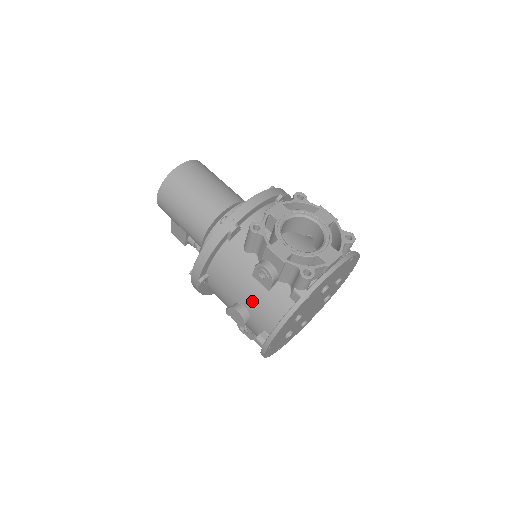
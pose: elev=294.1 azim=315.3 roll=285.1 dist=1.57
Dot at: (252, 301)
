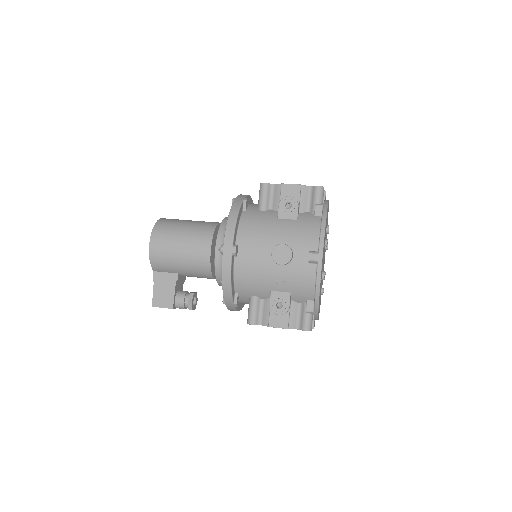
Dot at: (288, 233)
